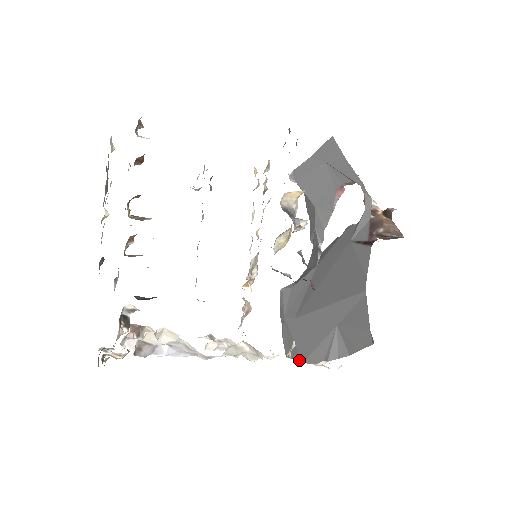
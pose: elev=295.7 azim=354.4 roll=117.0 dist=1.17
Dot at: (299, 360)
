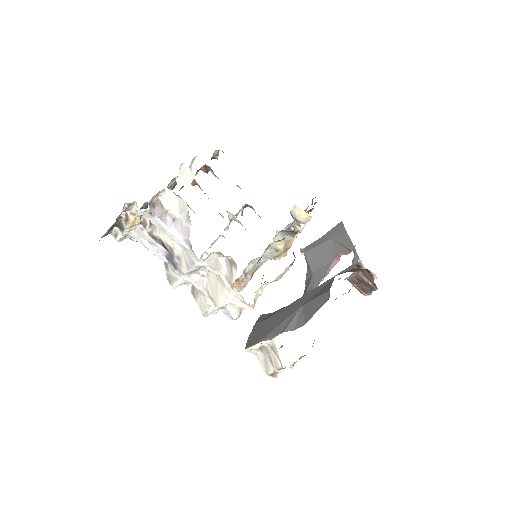
Dot at: (257, 342)
